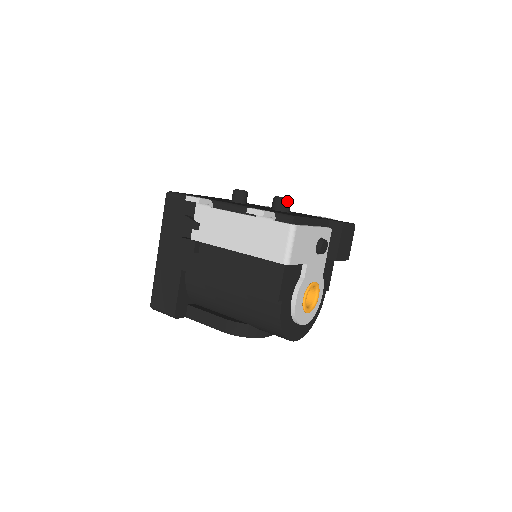
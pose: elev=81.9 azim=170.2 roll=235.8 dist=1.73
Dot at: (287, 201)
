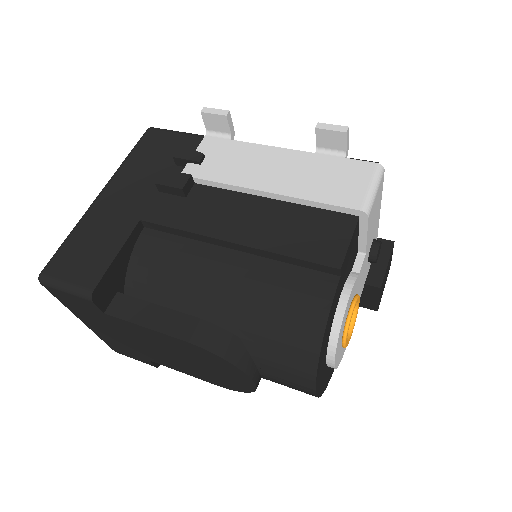
Dot at: occluded
